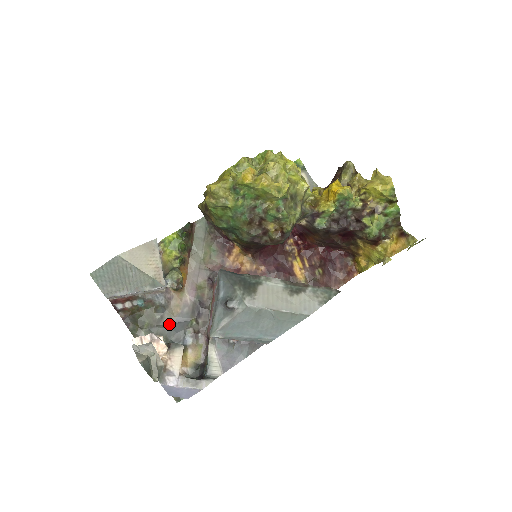
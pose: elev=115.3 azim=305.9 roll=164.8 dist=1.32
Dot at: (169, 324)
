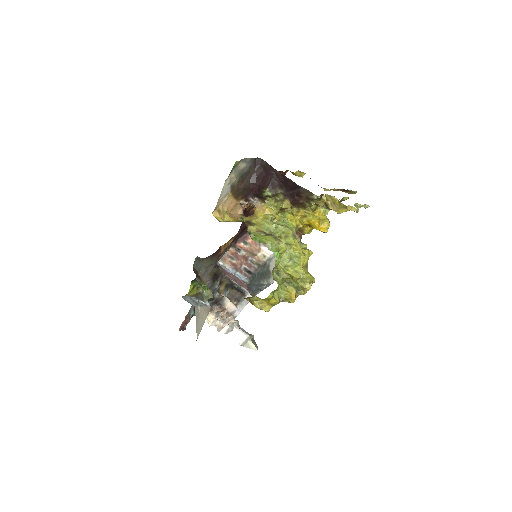
Dot at: occluded
